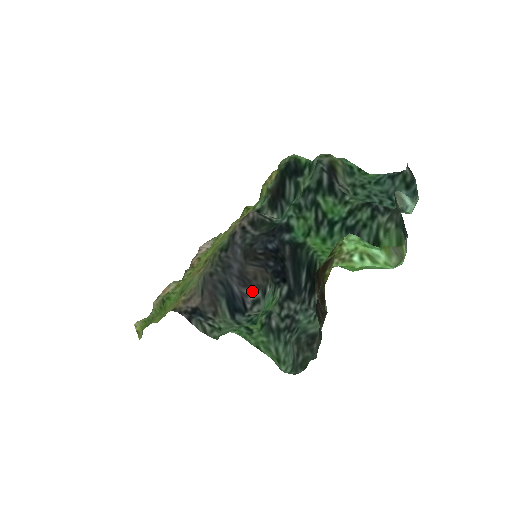
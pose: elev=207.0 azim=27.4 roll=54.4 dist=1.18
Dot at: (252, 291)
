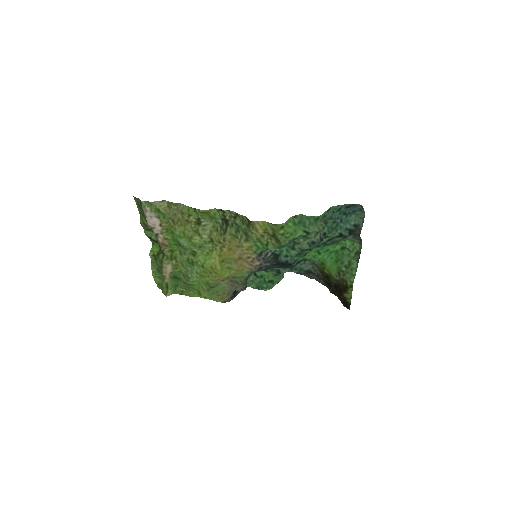
Dot at: occluded
